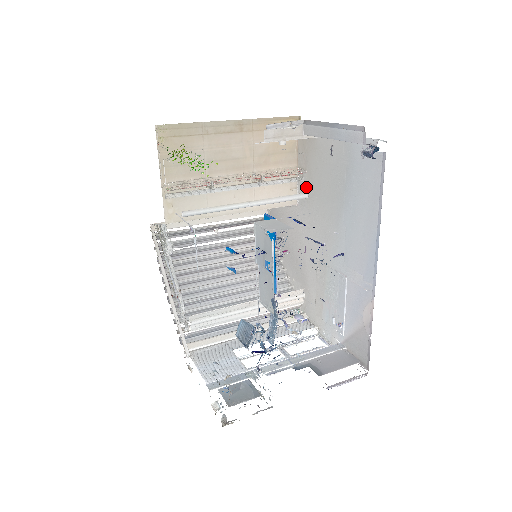
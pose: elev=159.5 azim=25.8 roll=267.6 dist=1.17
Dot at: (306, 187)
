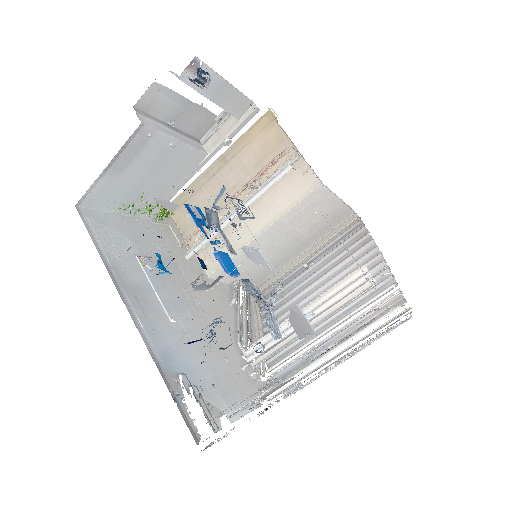
Dot at: occluded
